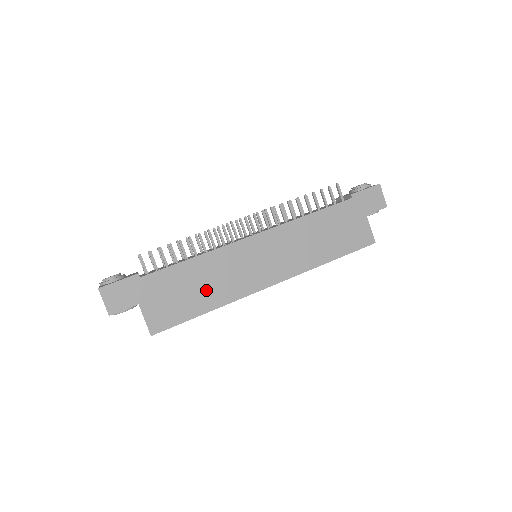
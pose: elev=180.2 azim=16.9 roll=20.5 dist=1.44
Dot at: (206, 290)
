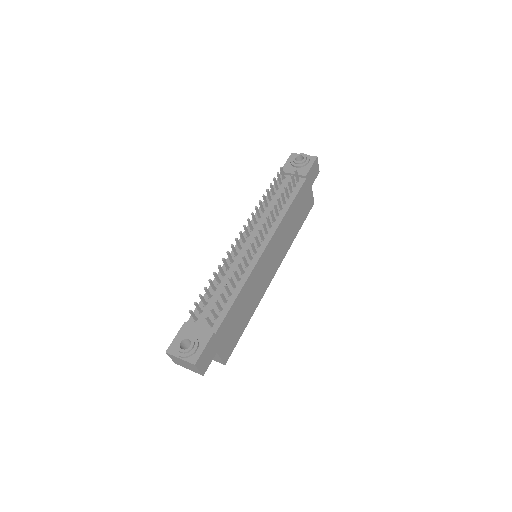
Dot at: (247, 309)
